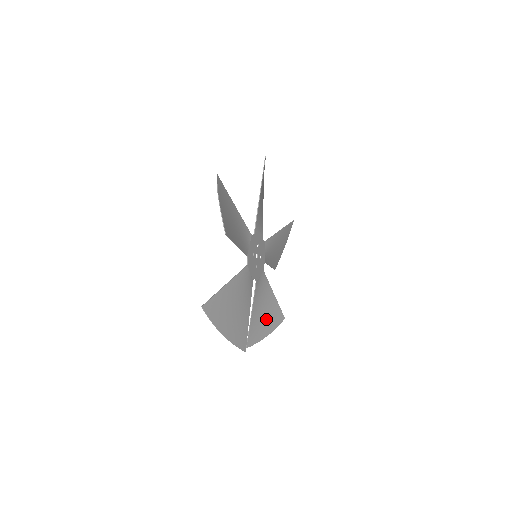
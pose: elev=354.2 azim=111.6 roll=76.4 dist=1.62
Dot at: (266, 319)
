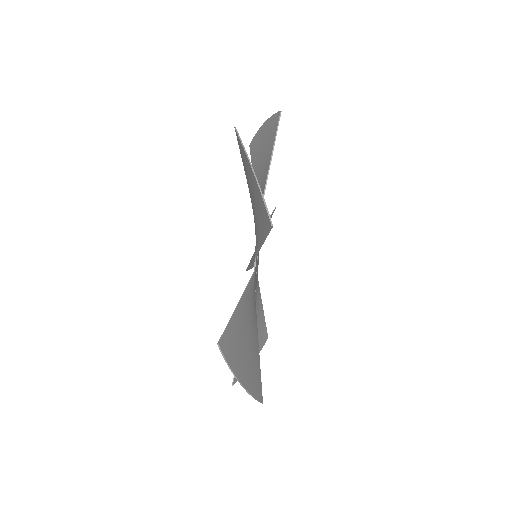
Dot at: occluded
